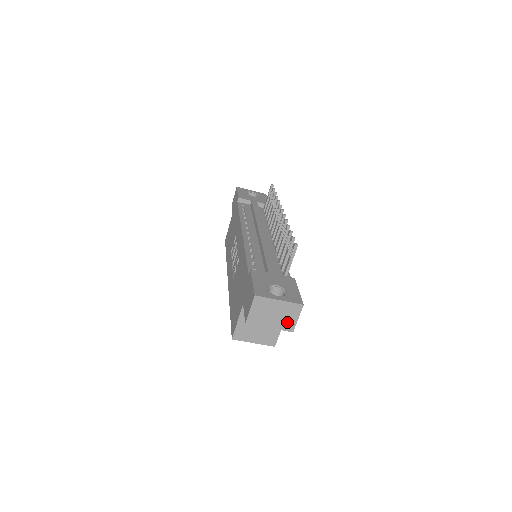
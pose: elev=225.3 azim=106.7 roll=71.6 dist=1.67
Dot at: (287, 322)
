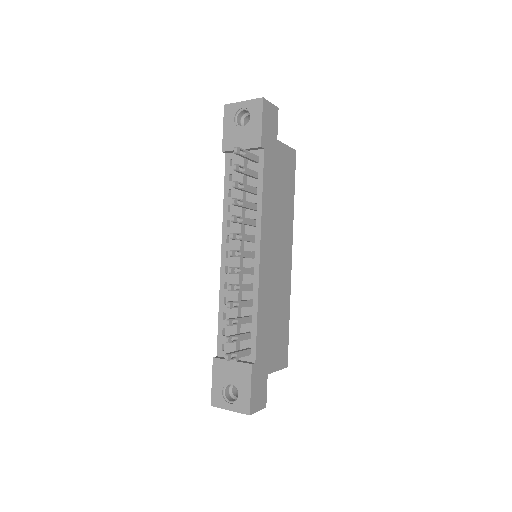
Dot at: occluded
